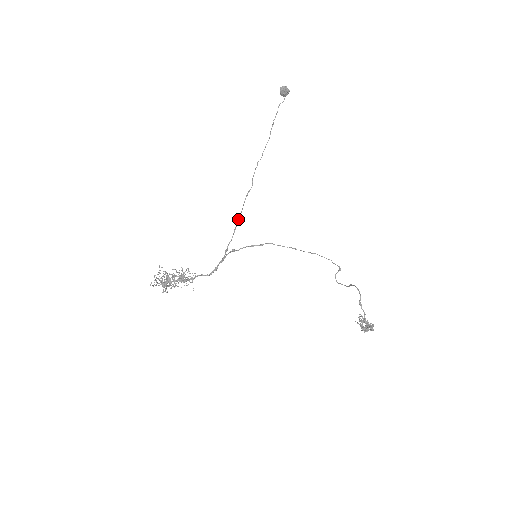
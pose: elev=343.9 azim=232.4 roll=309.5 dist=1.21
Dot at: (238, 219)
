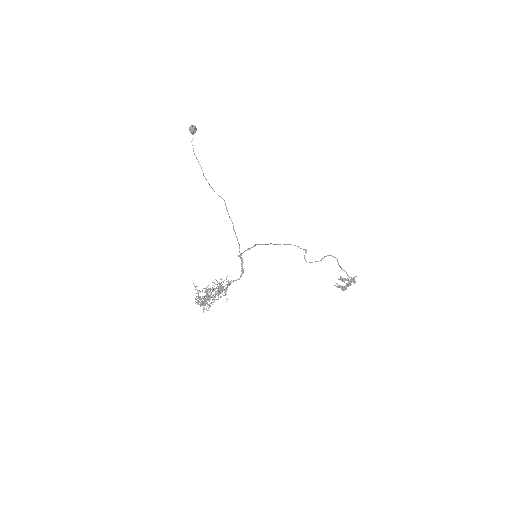
Dot at: (233, 227)
